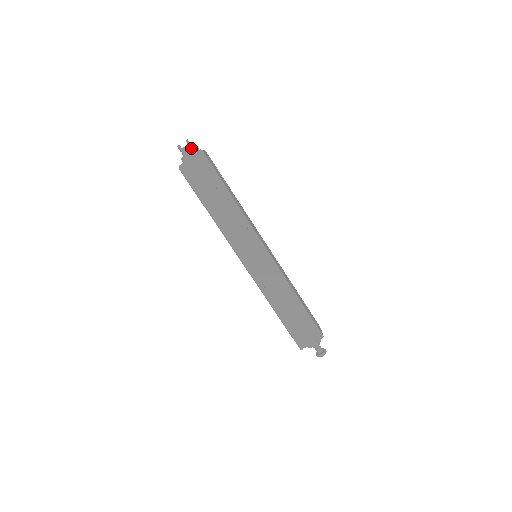
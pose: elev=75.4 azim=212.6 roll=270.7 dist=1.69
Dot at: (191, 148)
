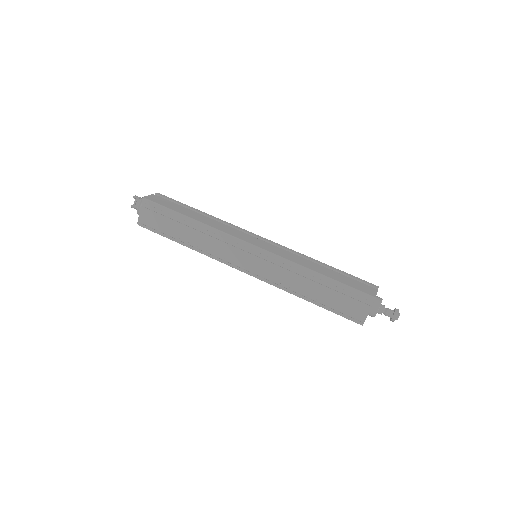
Dot at: (139, 201)
